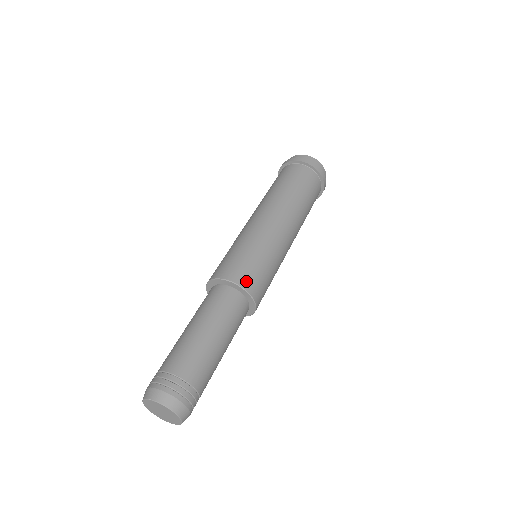
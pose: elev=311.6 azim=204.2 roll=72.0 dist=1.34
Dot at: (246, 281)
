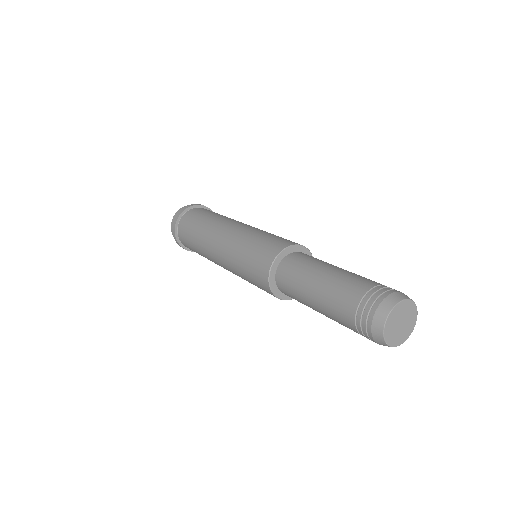
Dot at: (295, 243)
